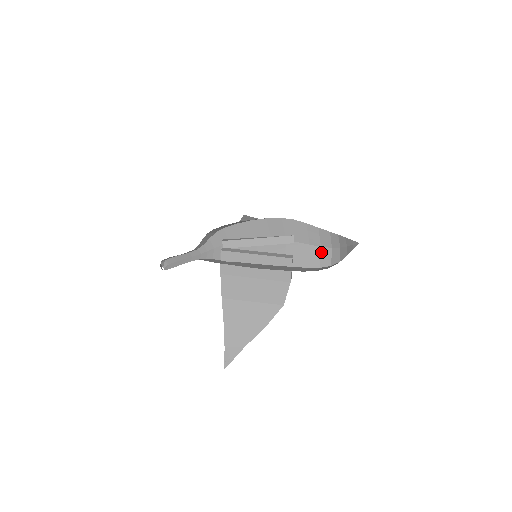
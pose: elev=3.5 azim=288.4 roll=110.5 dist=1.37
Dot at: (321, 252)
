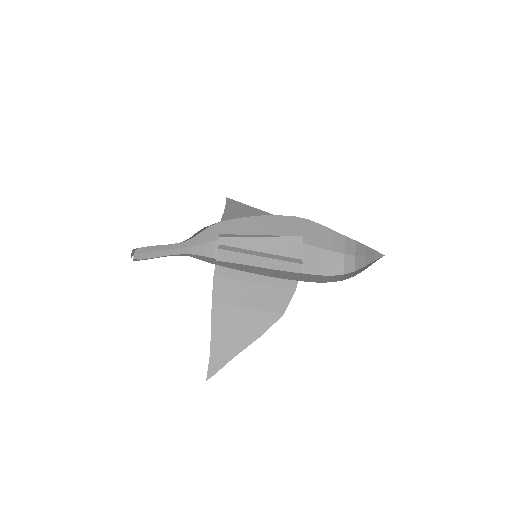
Dot at: (332, 257)
